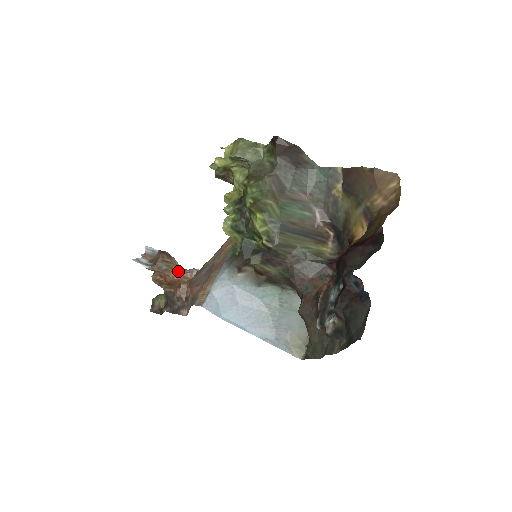
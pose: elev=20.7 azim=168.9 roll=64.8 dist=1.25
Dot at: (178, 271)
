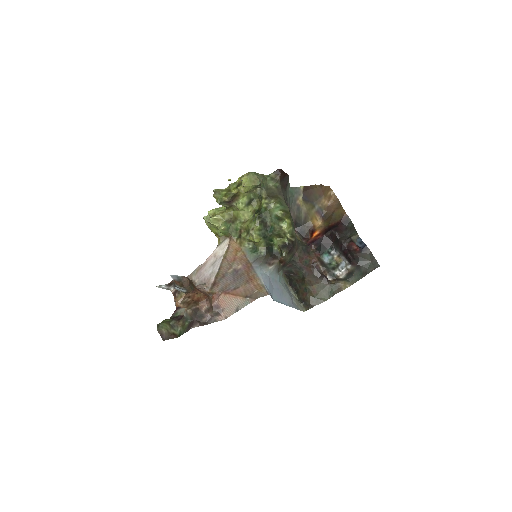
Dot at: (197, 289)
